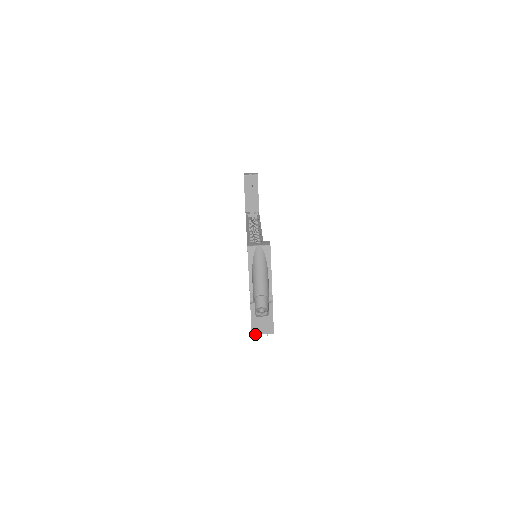
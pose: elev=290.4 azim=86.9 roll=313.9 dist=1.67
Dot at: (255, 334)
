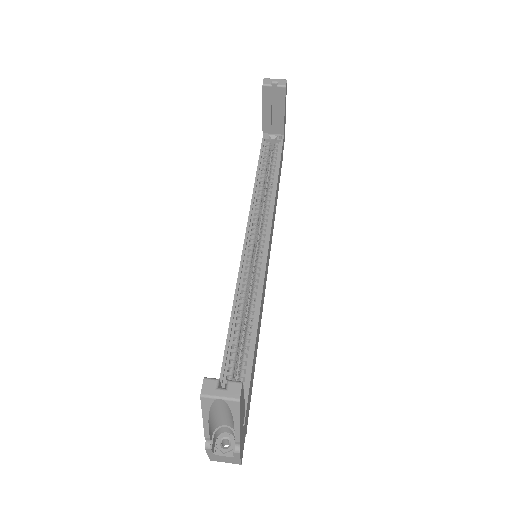
Dot at: occluded
